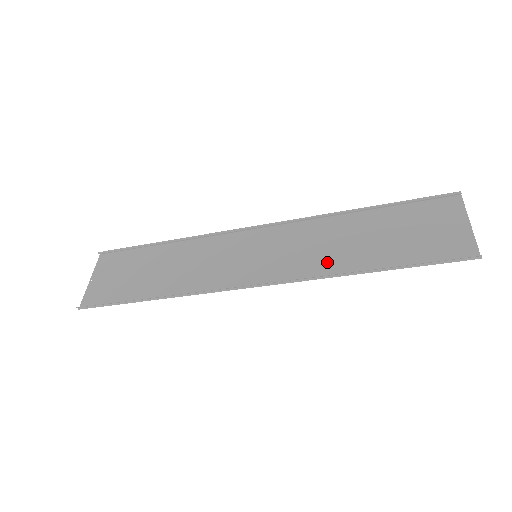
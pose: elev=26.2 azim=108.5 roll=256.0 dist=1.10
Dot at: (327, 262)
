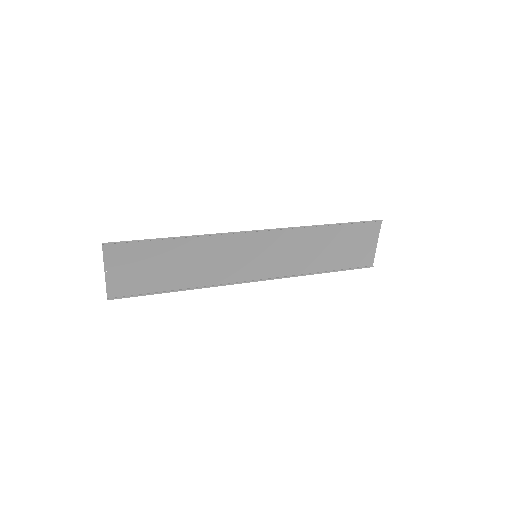
Dot at: (301, 264)
